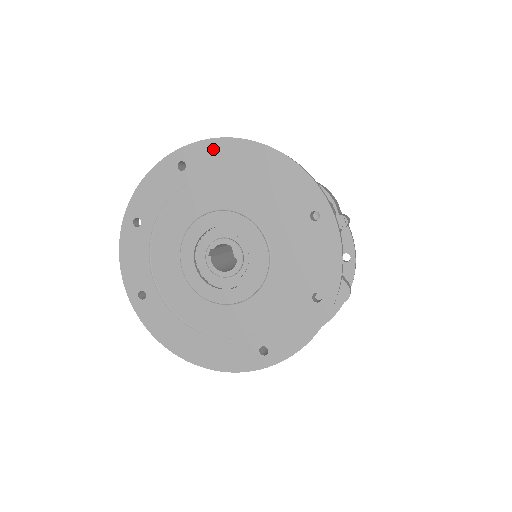
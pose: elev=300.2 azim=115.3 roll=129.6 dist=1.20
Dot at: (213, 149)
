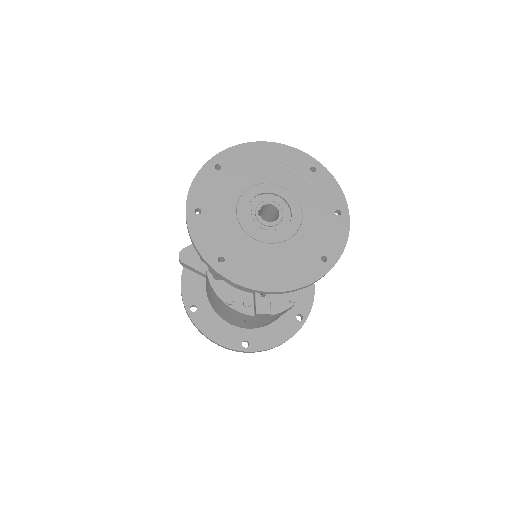
Dot at: (235, 152)
